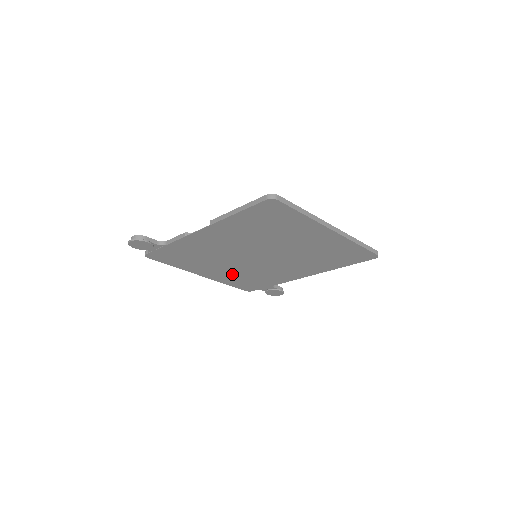
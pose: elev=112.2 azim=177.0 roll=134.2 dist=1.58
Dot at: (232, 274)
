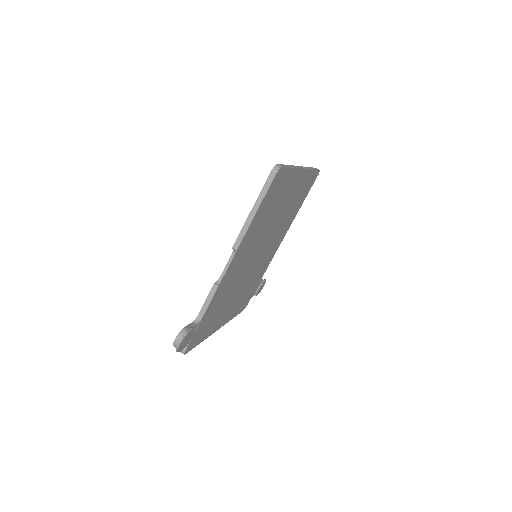
Dot at: (238, 299)
